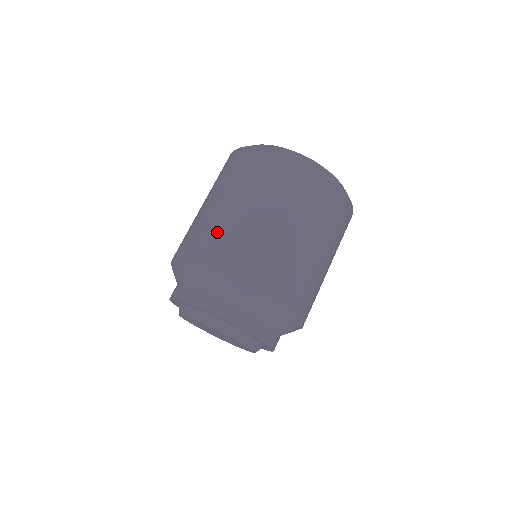
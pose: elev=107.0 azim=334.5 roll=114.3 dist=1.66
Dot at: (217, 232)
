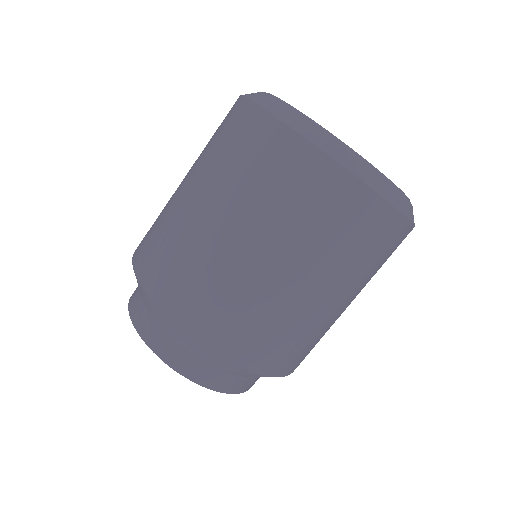
Dot at: (197, 272)
